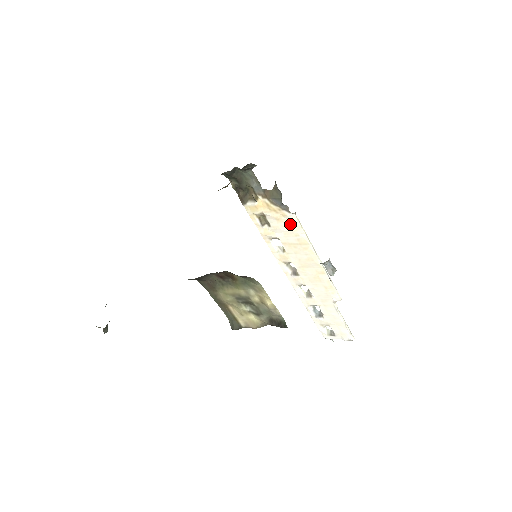
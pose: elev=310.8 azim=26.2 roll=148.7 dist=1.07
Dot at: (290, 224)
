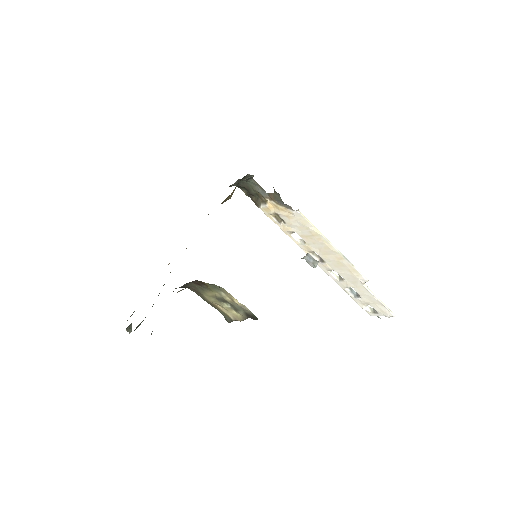
Dot at: (298, 220)
